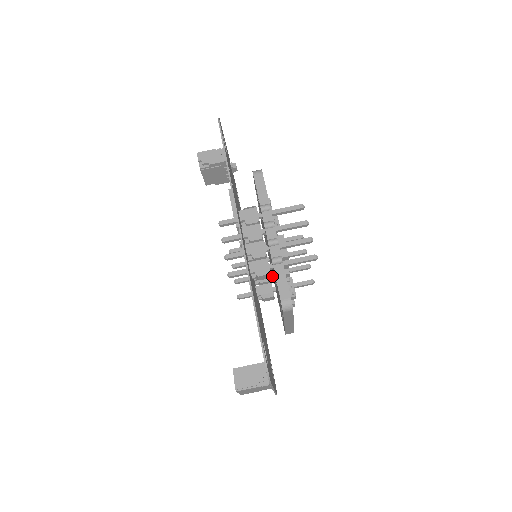
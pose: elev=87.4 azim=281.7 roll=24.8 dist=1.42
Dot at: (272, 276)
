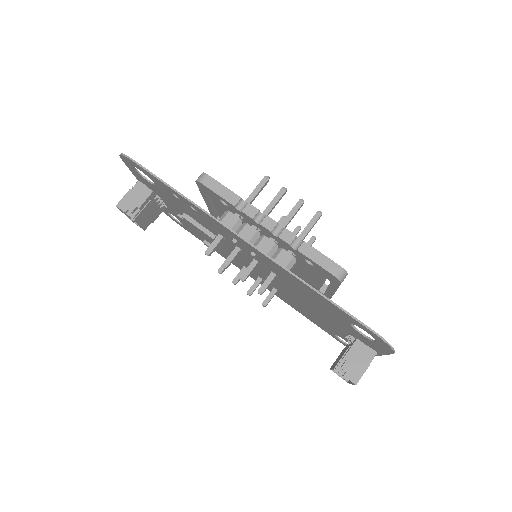
Dot at: occluded
